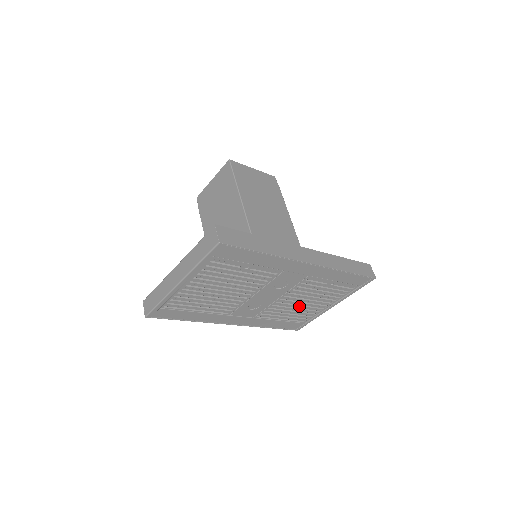
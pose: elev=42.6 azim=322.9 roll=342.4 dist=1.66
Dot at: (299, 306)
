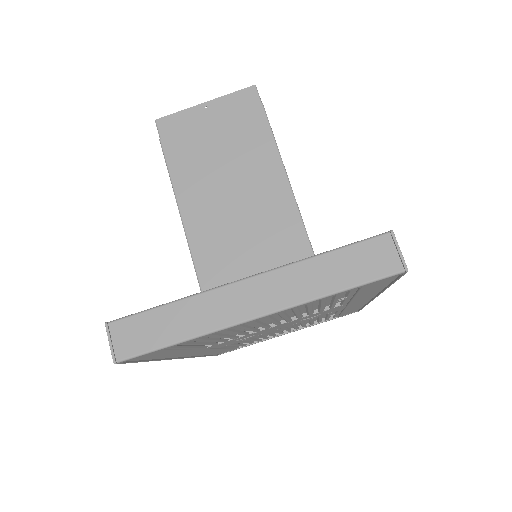
Dot at: occluded
